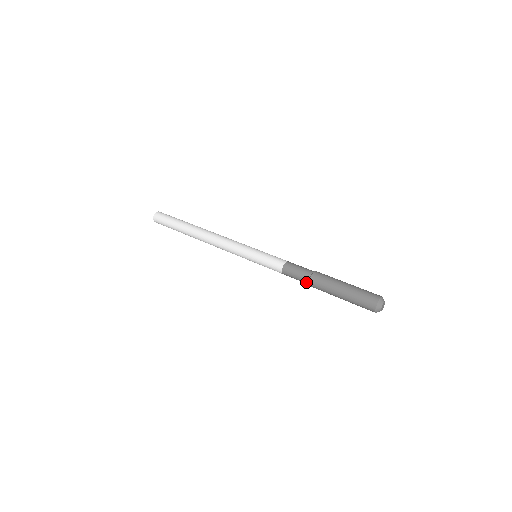
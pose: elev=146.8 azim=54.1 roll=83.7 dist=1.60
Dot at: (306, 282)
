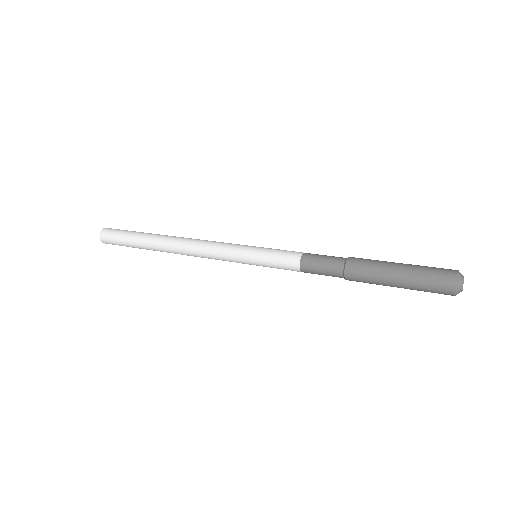
Dot at: (339, 270)
